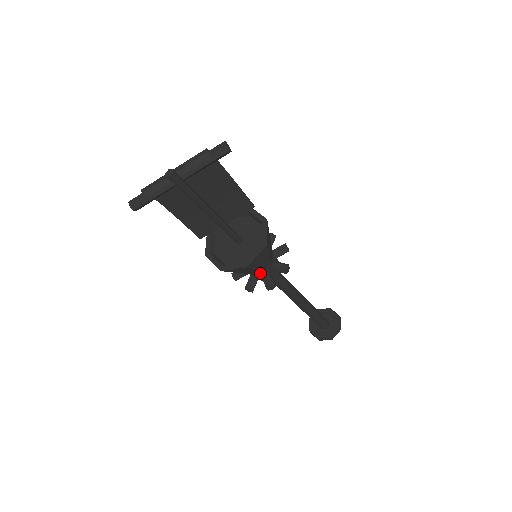
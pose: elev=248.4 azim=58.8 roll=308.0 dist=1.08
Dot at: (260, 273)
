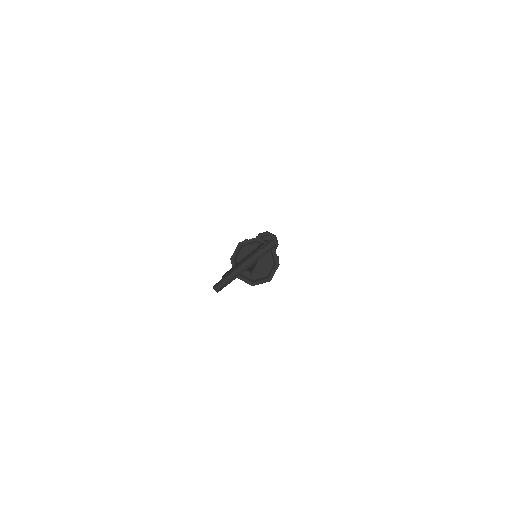
Dot at: occluded
